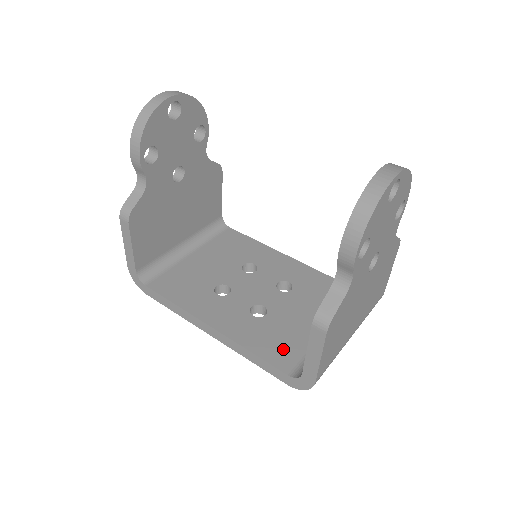
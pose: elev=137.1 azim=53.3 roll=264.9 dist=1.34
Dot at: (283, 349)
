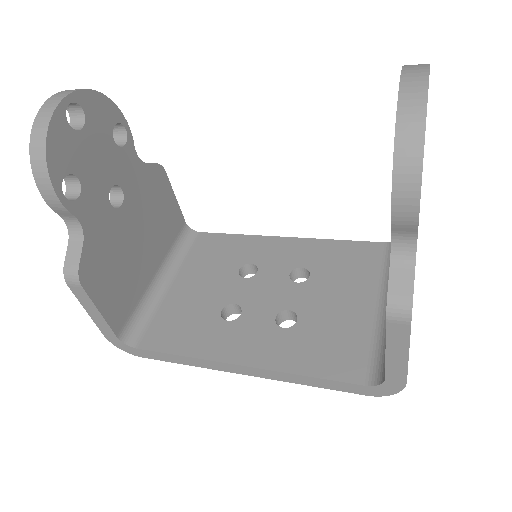
Dot at: (341, 354)
